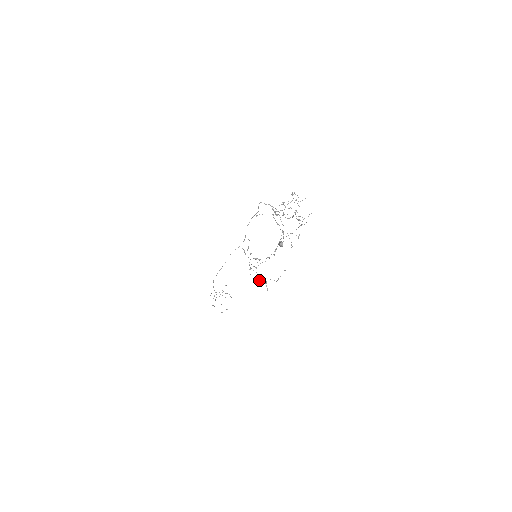
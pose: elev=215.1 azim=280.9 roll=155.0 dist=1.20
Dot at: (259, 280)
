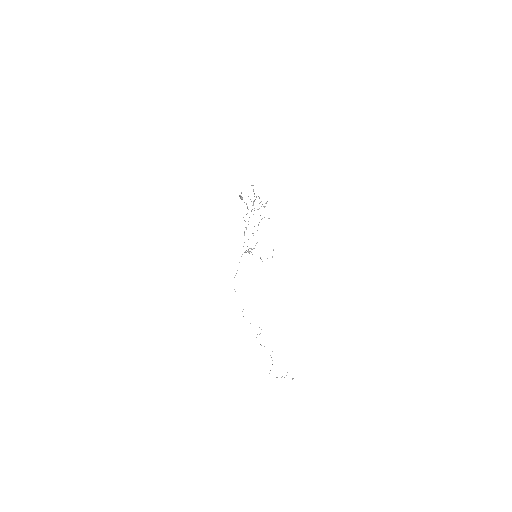
Dot at: occluded
